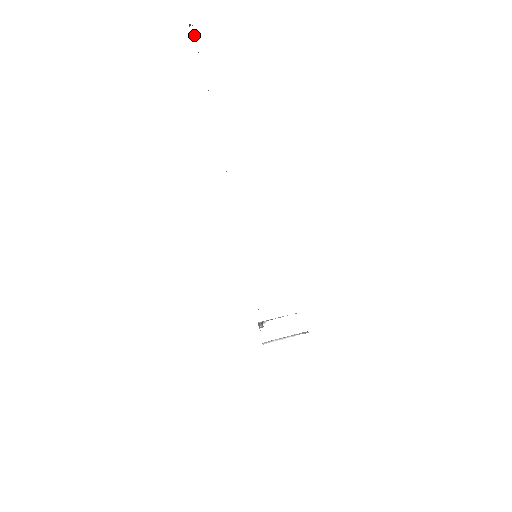
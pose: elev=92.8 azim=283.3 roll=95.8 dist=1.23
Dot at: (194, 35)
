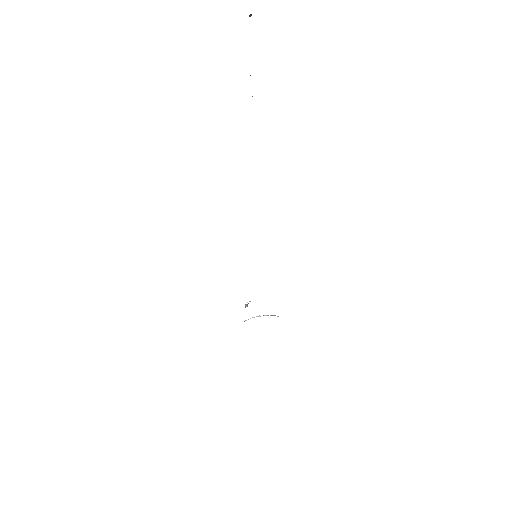
Dot at: occluded
